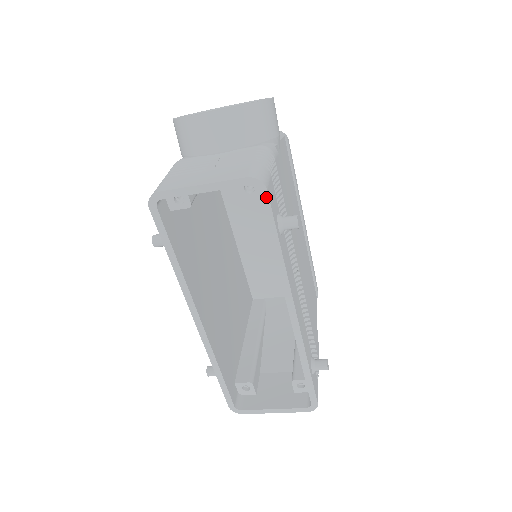
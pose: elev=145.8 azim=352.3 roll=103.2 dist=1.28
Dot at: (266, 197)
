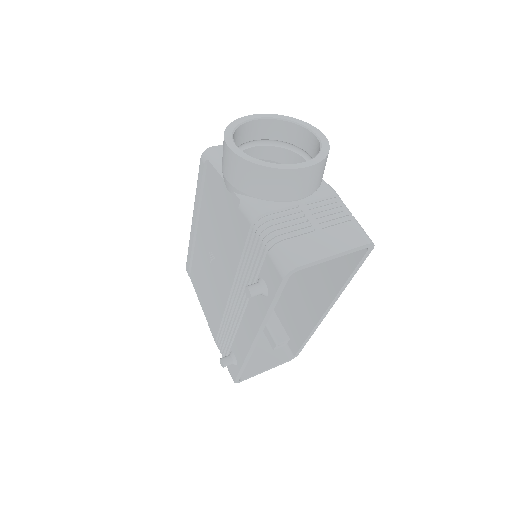
Dot at: (369, 253)
